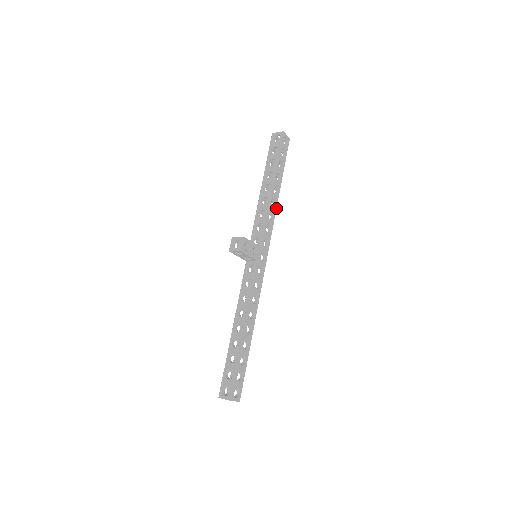
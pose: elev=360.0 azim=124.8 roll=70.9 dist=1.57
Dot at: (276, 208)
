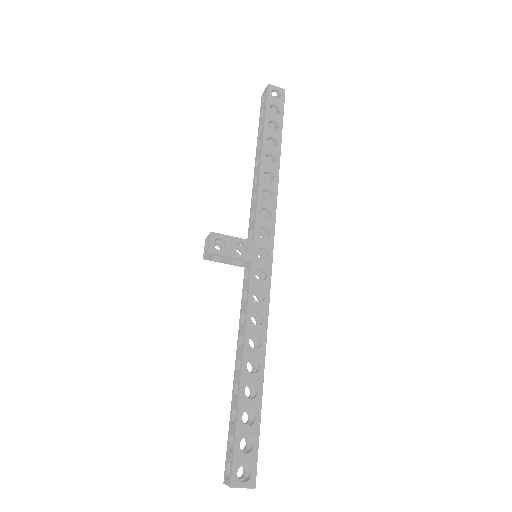
Dot at: (277, 182)
